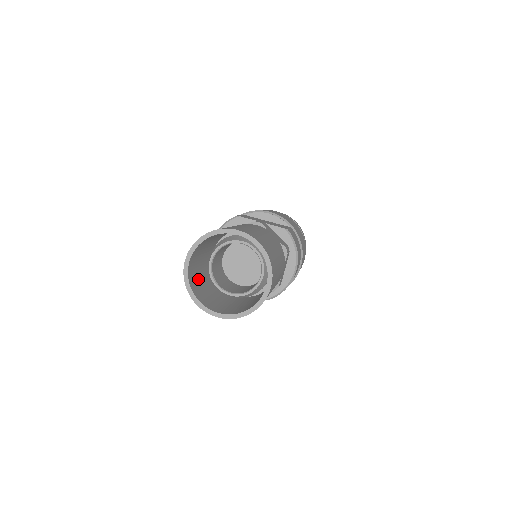
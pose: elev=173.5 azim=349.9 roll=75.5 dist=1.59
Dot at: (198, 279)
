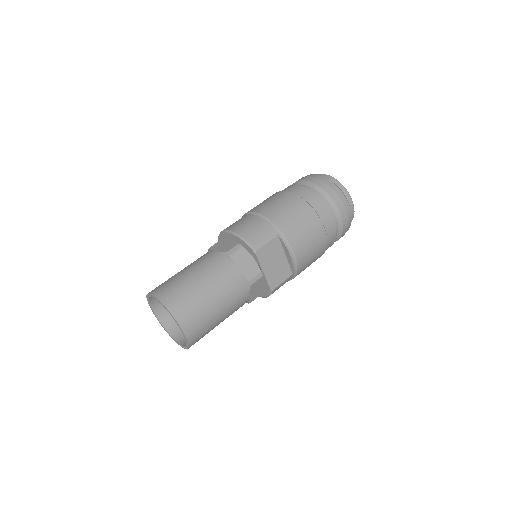
Dot at: occluded
